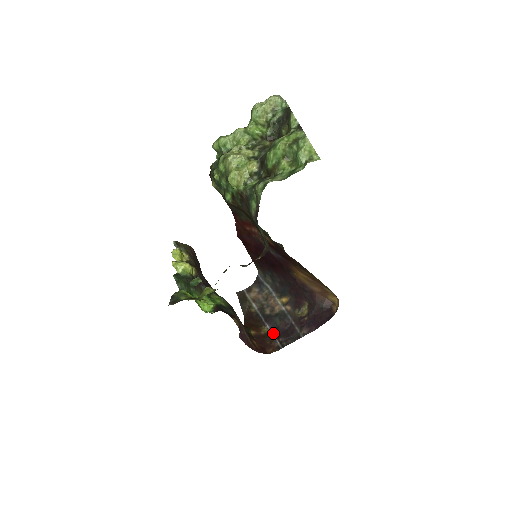
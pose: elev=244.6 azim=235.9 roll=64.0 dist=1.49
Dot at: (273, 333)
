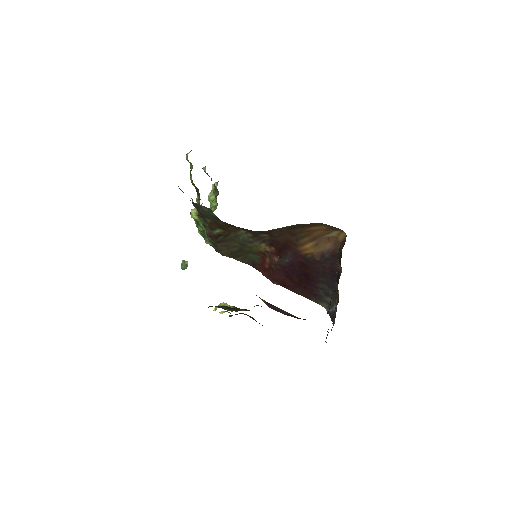
Dot at: occluded
